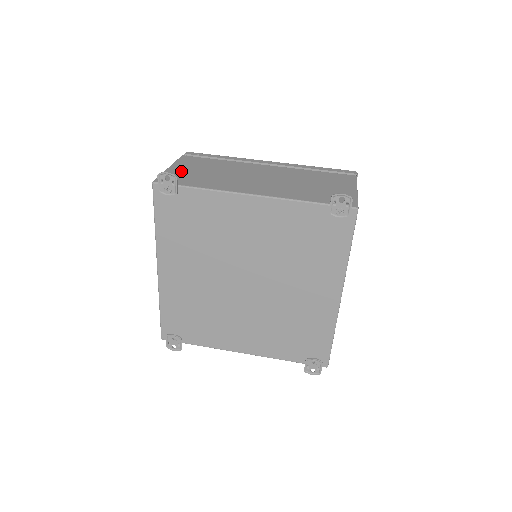
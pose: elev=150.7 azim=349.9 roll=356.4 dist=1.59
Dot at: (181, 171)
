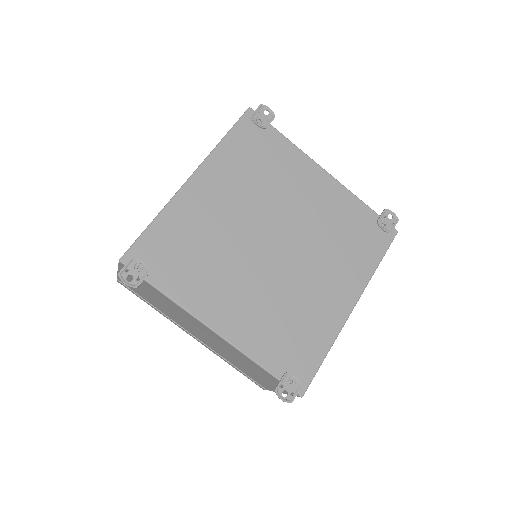
Dot at: occluded
